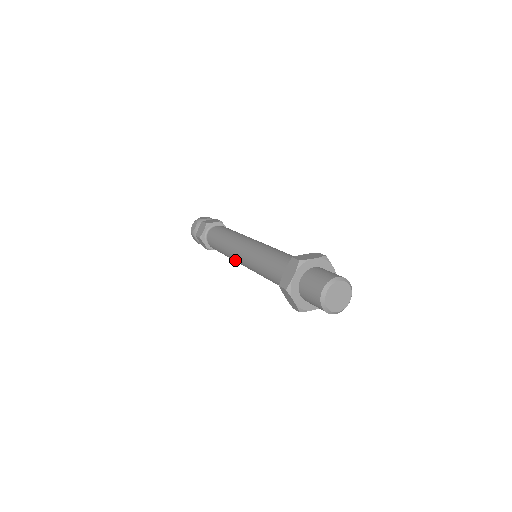
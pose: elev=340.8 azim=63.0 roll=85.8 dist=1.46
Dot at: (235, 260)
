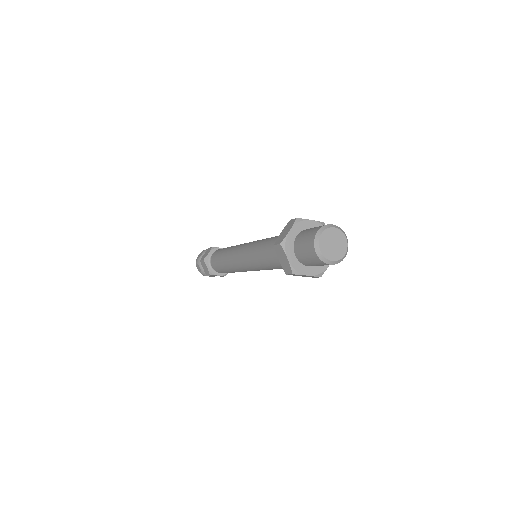
Dot at: (235, 264)
